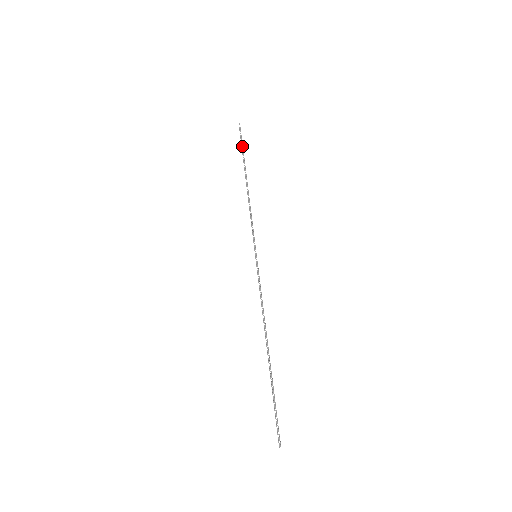
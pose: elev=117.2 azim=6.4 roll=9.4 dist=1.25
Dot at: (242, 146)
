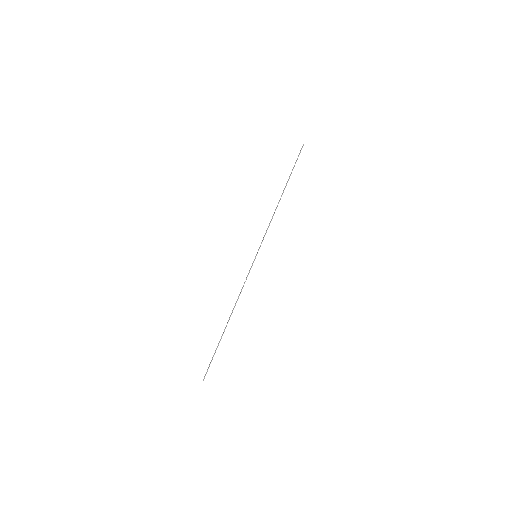
Dot at: (294, 165)
